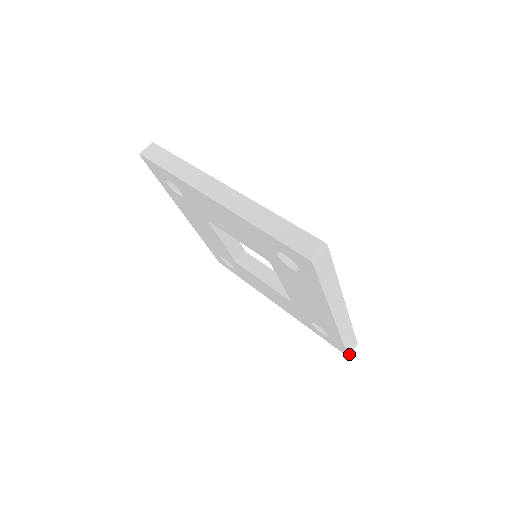
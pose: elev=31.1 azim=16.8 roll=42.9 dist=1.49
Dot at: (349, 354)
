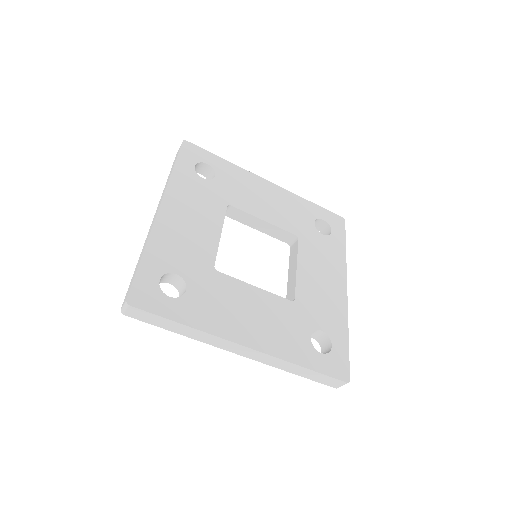
Dot at: (337, 387)
